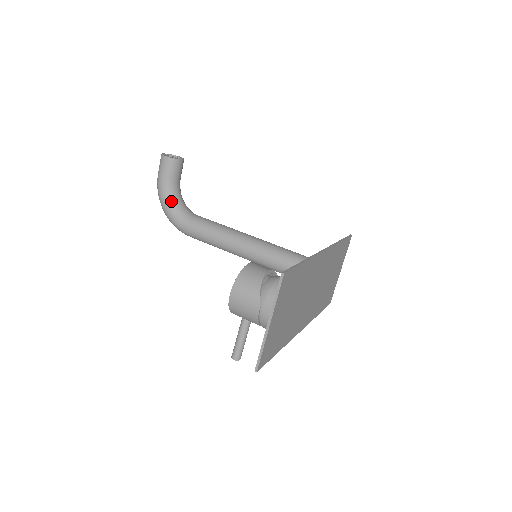
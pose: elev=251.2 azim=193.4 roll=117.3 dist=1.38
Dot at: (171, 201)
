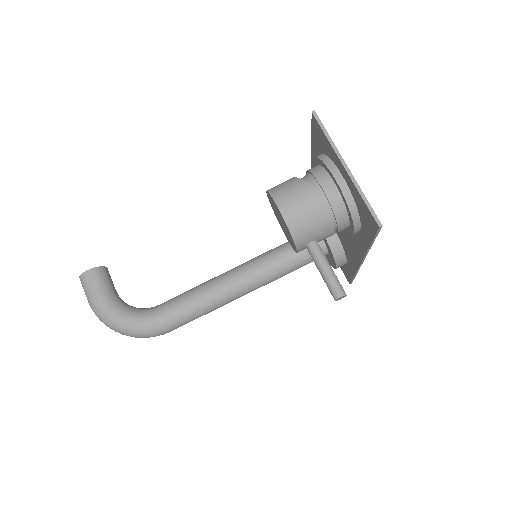
Dot at: (122, 310)
